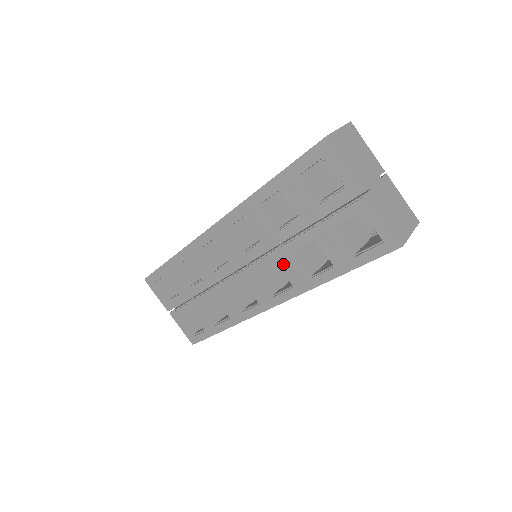
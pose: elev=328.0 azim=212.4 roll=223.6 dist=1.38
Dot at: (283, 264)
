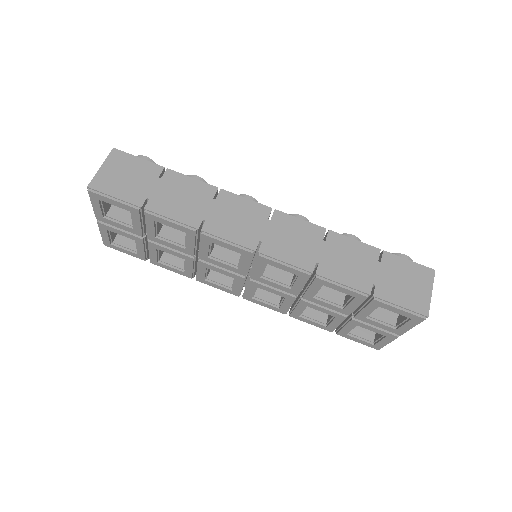
Dot at: (290, 302)
